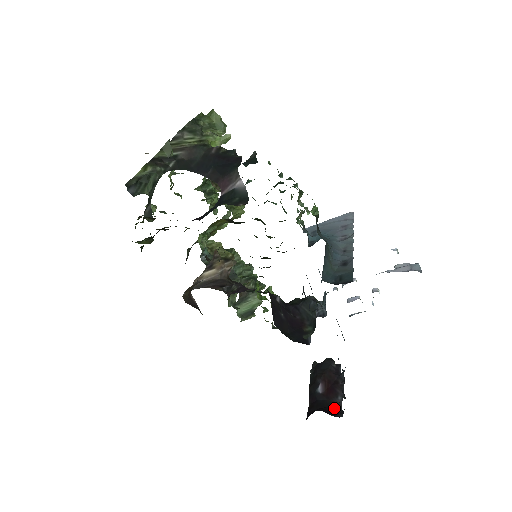
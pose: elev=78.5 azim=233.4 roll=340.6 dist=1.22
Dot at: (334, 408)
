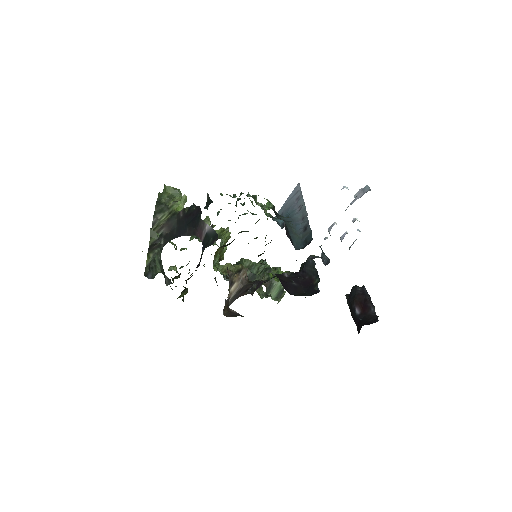
Dot at: (371, 318)
